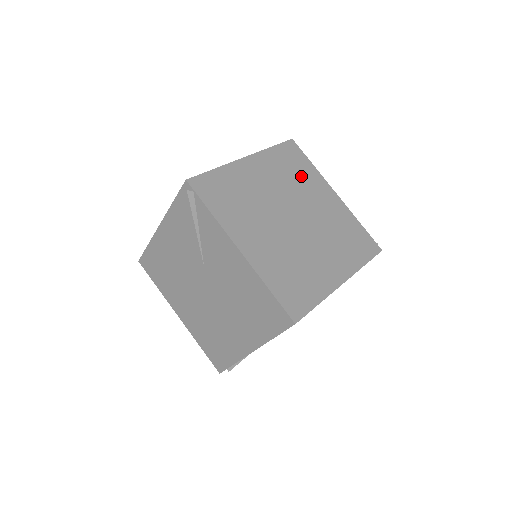
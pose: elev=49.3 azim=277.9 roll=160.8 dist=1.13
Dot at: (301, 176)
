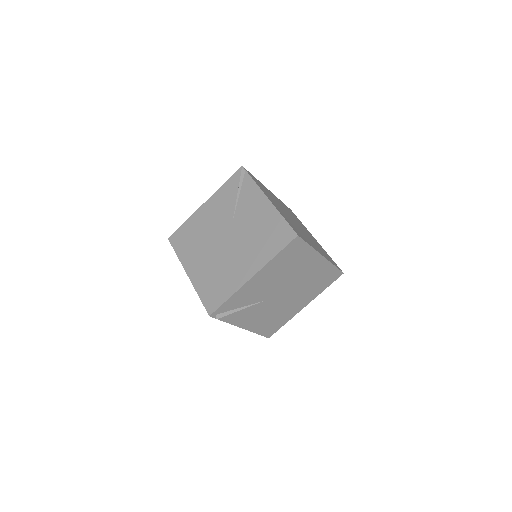
Dot at: (297, 219)
